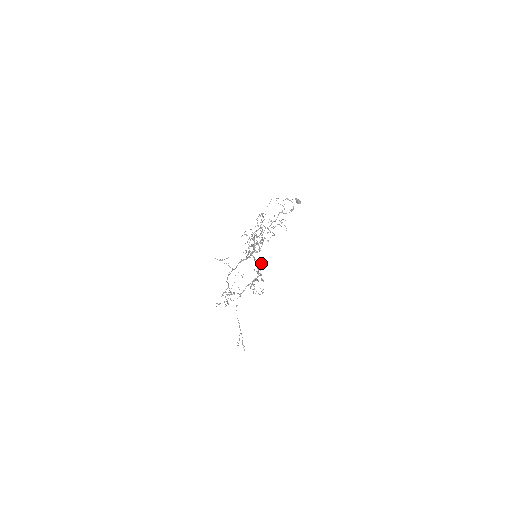
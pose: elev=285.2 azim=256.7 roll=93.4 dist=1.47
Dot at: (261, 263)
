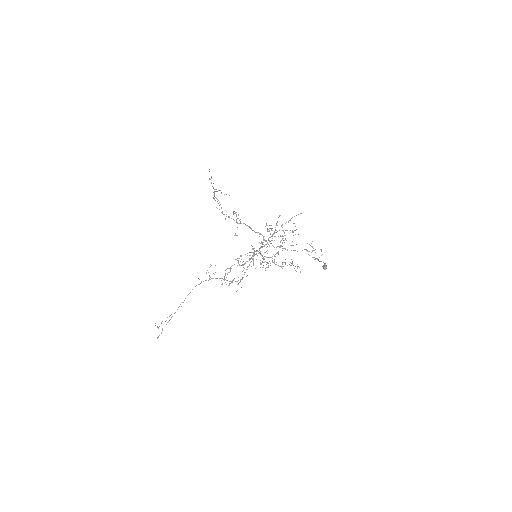
Dot at: occluded
